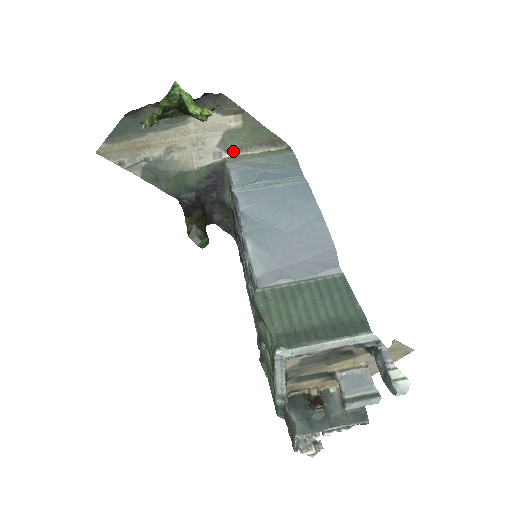
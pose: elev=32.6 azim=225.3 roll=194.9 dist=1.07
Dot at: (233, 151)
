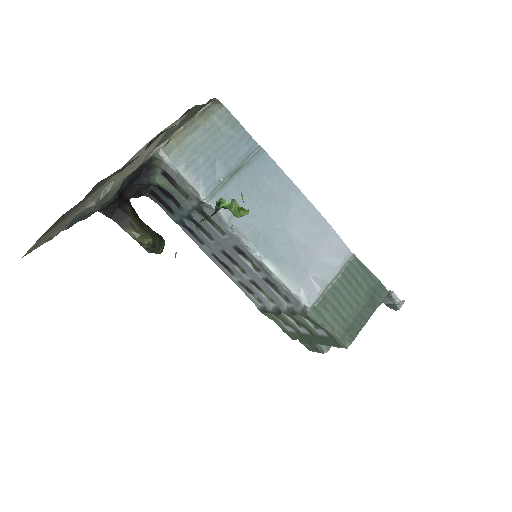
Dot at: (165, 140)
